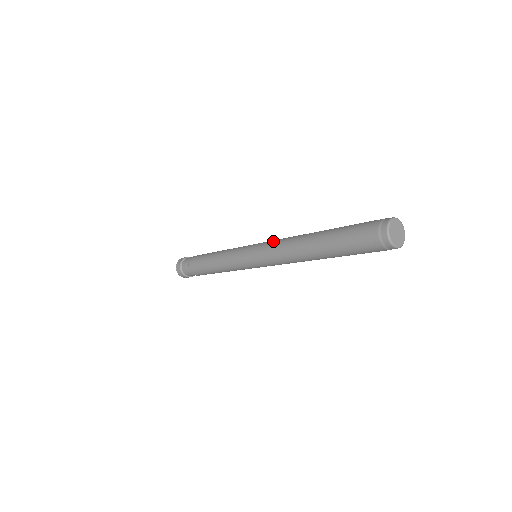
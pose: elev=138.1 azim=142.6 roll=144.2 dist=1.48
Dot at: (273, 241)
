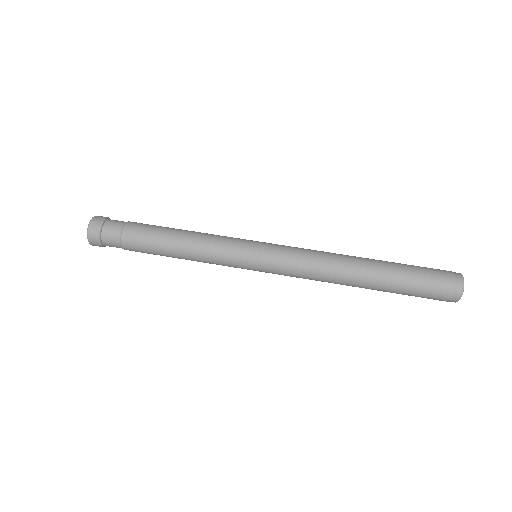
Dot at: (298, 263)
